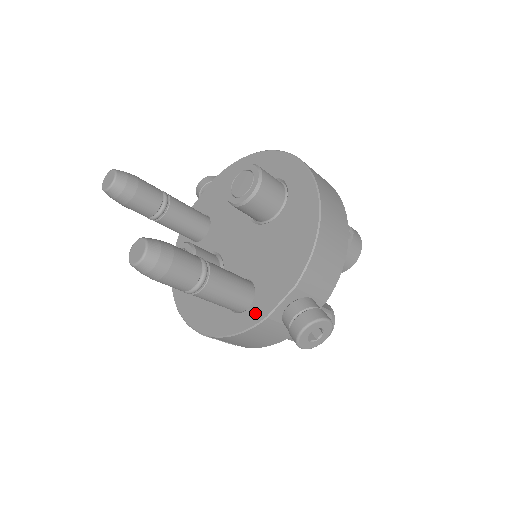
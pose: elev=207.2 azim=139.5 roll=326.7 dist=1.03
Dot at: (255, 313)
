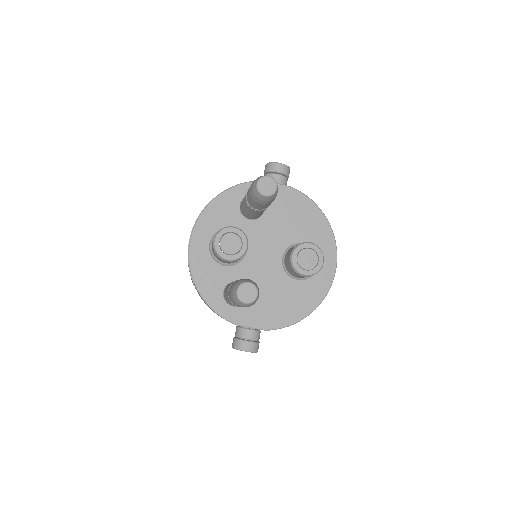
Dot at: (234, 315)
